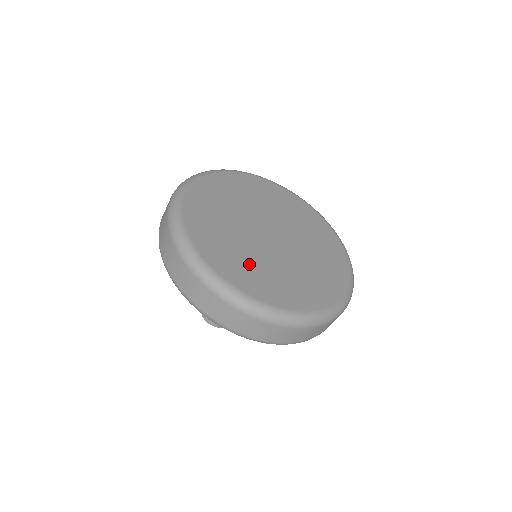
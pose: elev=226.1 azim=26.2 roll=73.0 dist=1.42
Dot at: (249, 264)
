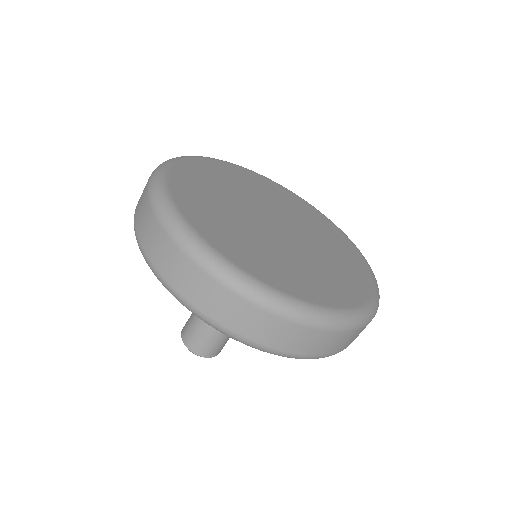
Dot at: (221, 217)
